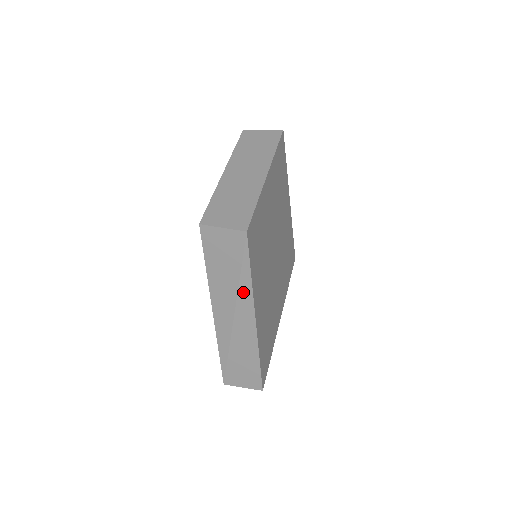
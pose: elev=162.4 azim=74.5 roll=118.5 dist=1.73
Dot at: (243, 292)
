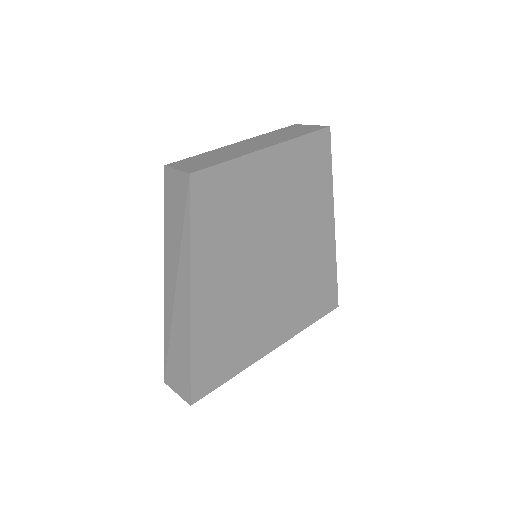
Dot at: (183, 256)
